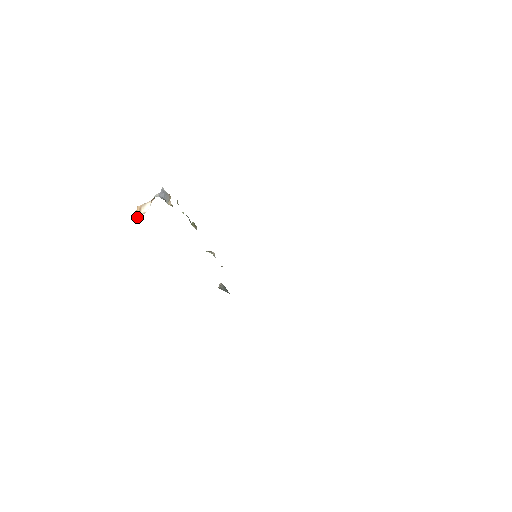
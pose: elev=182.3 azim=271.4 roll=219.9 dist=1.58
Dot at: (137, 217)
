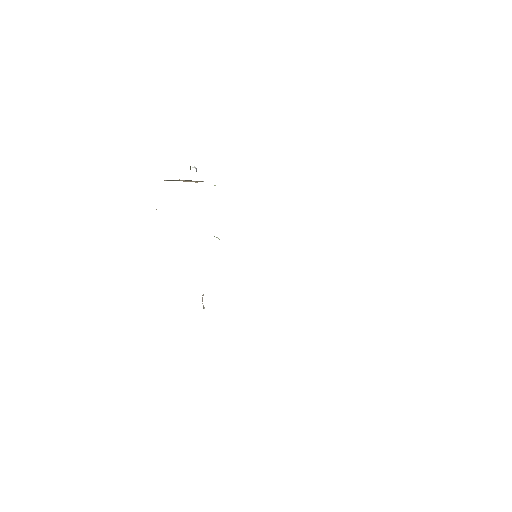
Dot at: occluded
